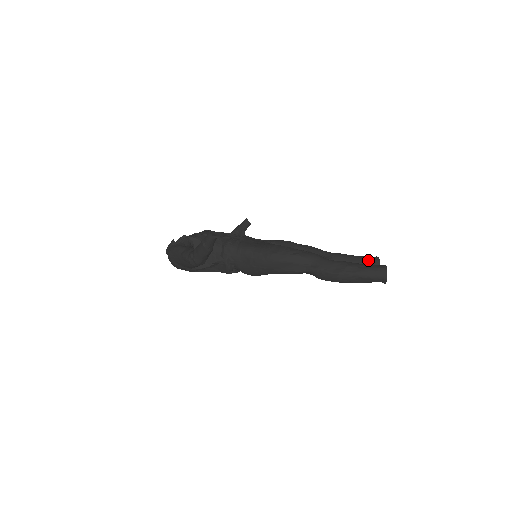
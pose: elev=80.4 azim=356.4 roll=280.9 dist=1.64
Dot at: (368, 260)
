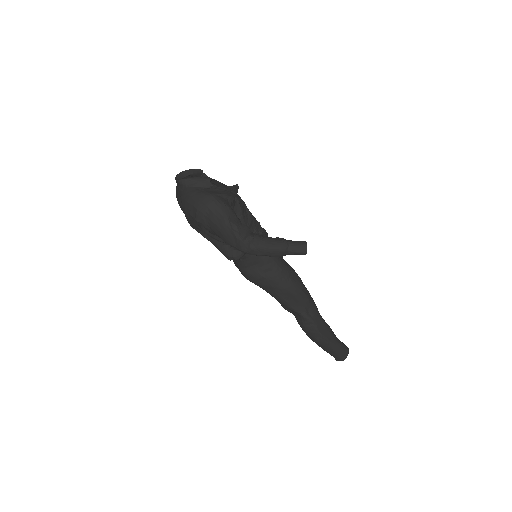
Dot at: occluded
